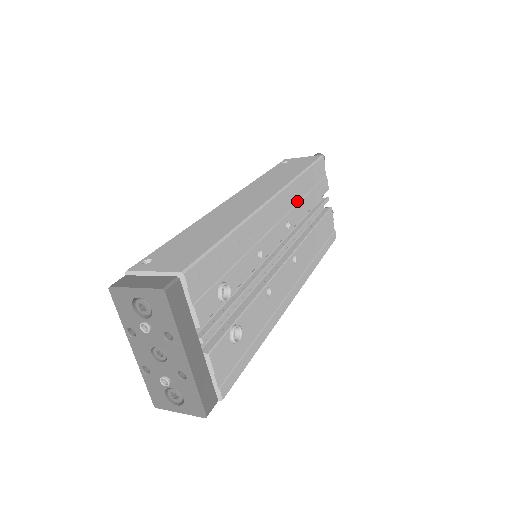
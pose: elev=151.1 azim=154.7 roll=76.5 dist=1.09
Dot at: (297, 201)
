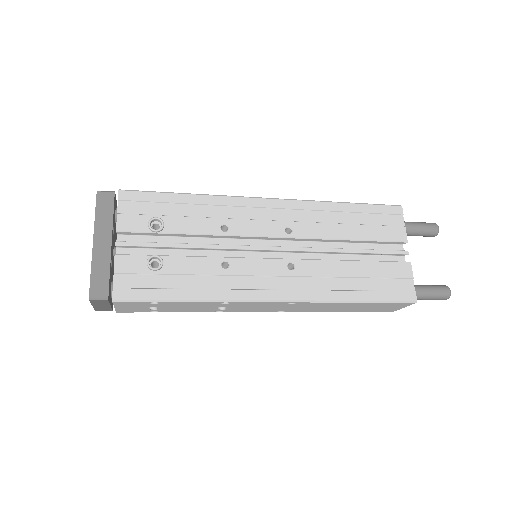
Dot at: (320, 221)
